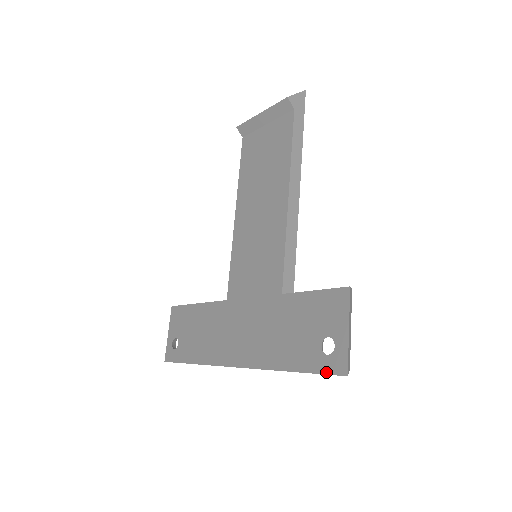
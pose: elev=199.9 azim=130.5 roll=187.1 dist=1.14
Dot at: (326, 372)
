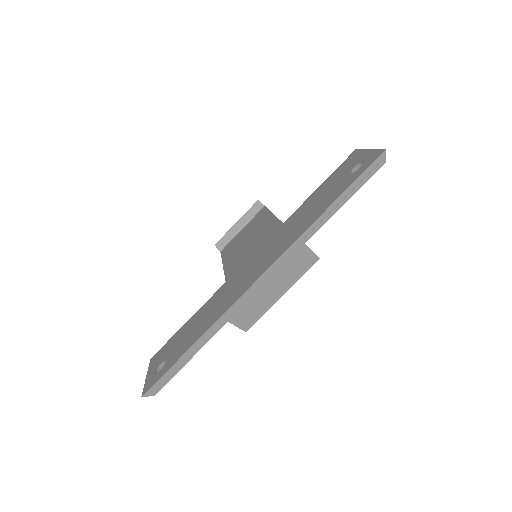
Dot at: (365, 169)
